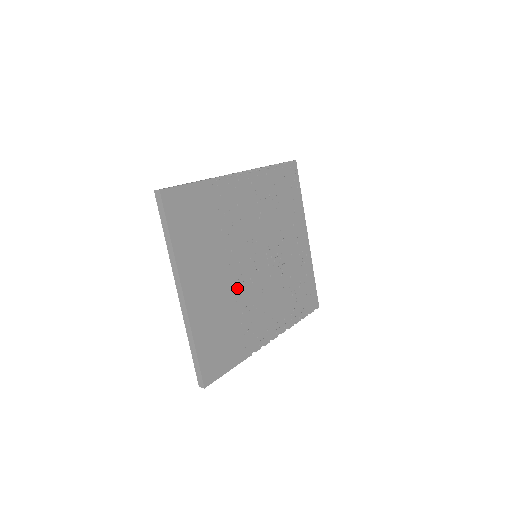
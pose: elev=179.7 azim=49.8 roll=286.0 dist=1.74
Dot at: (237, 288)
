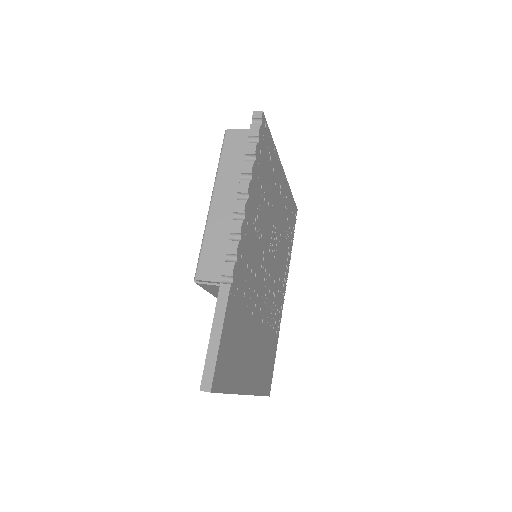
Dot at: (264, 317)
